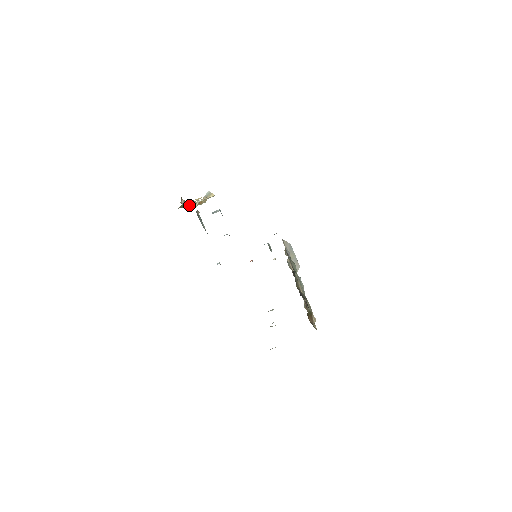
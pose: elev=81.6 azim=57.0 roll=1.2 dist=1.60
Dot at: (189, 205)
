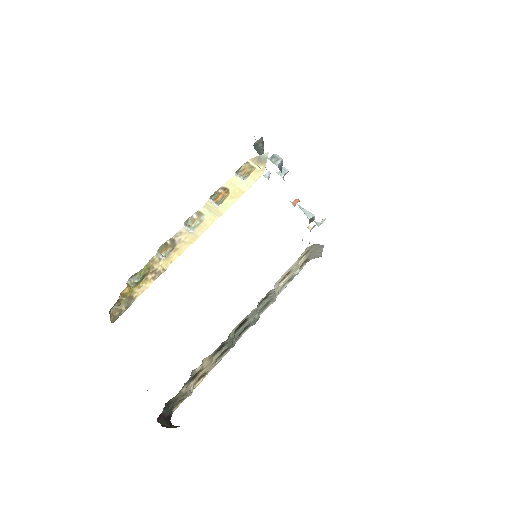
Dot at: (167, 247)
